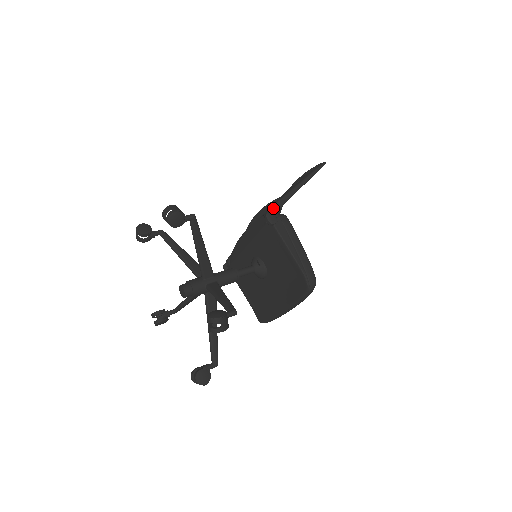
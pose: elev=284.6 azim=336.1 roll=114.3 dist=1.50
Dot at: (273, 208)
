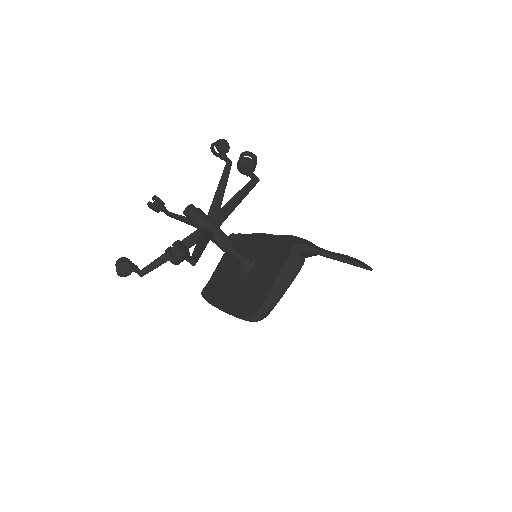
Dot at: (305, 246)
